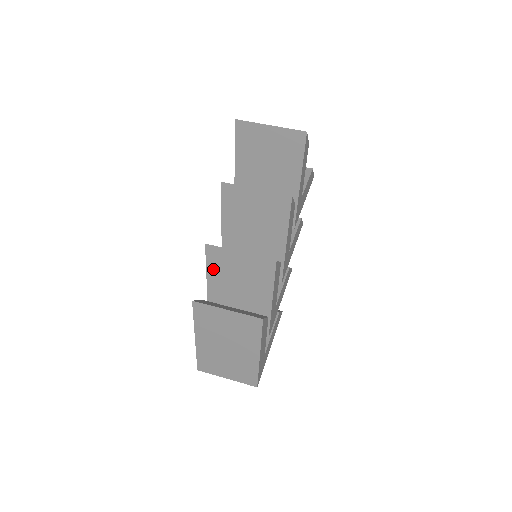
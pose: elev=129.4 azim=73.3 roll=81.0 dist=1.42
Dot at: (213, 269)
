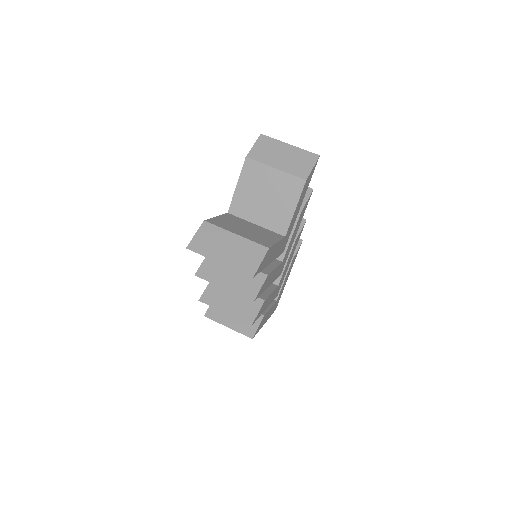
Dot at: occluded
